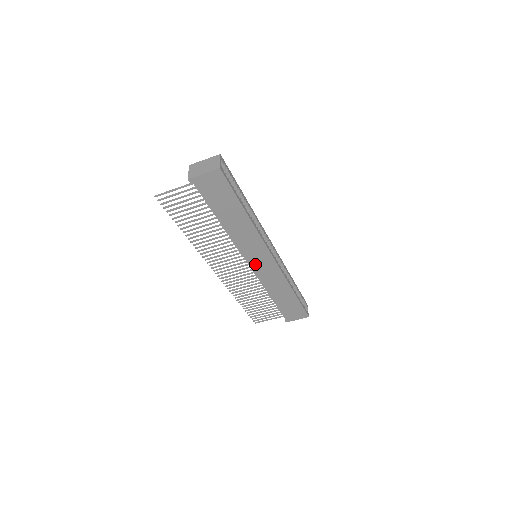
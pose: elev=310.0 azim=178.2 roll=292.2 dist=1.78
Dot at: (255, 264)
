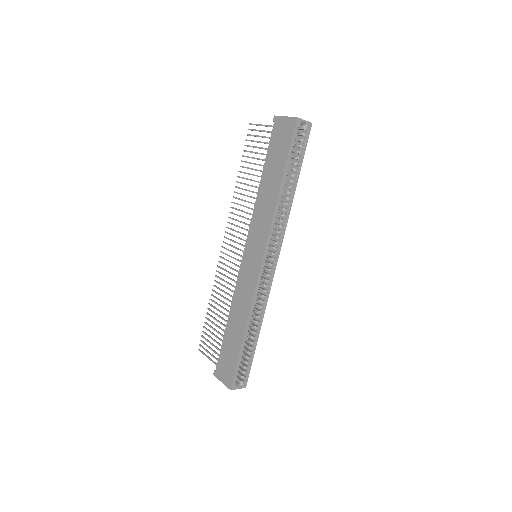
Dot at: (247, 258)
